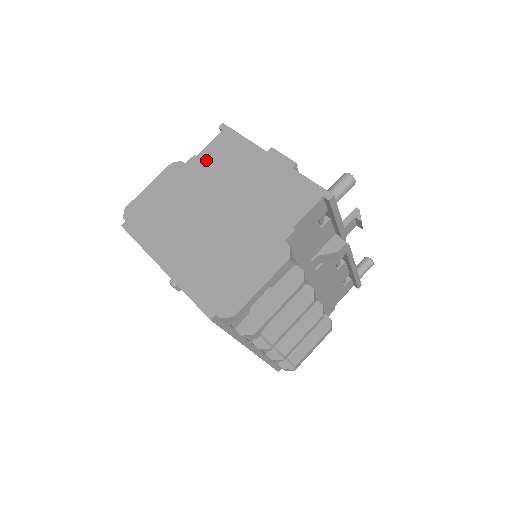
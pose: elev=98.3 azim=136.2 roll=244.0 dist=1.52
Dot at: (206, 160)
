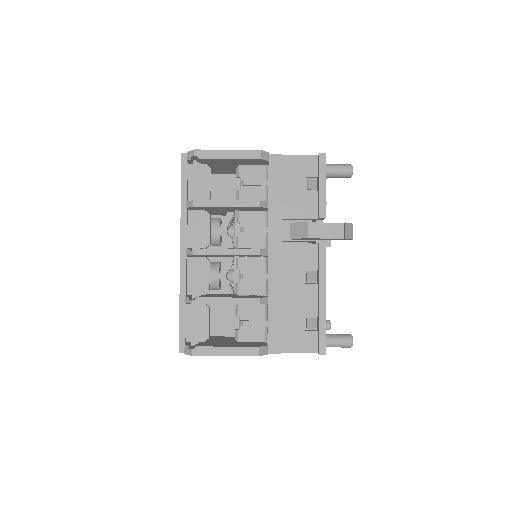
Dot at: occluded
